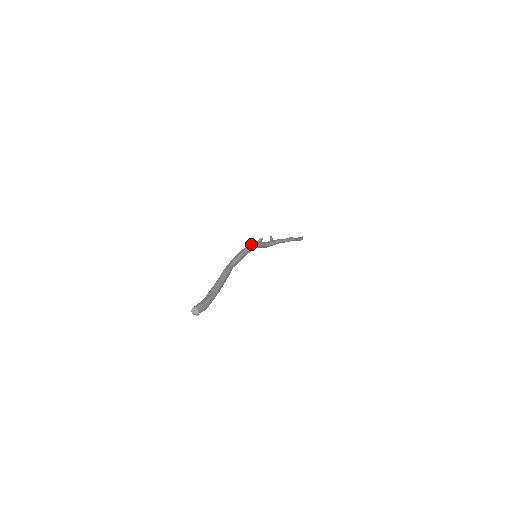
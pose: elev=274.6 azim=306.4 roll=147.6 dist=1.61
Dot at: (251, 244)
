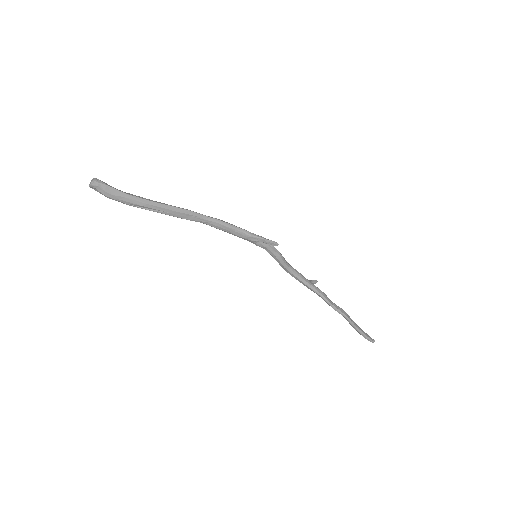
Dot at: occluded
